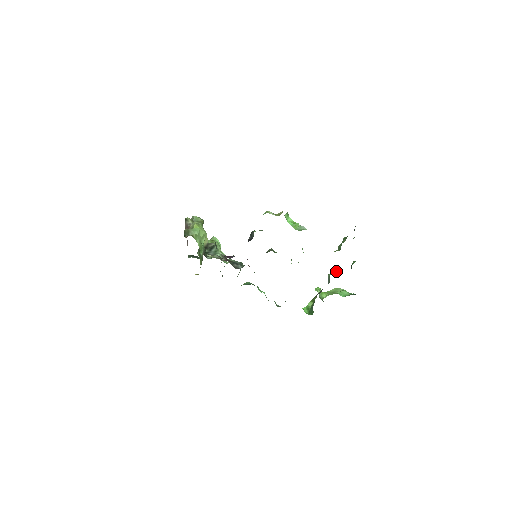
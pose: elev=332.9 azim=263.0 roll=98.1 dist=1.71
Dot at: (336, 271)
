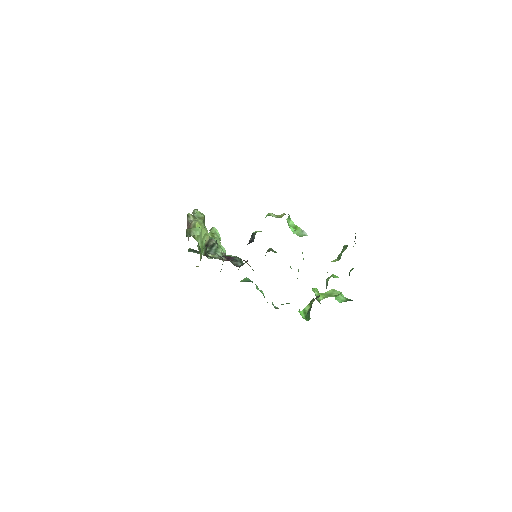
Dot at: (334, 277)
